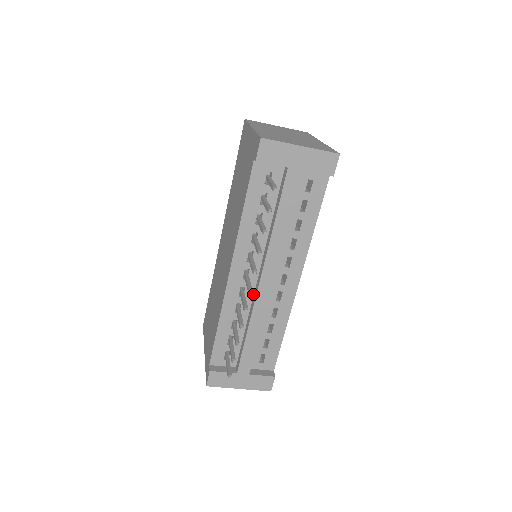
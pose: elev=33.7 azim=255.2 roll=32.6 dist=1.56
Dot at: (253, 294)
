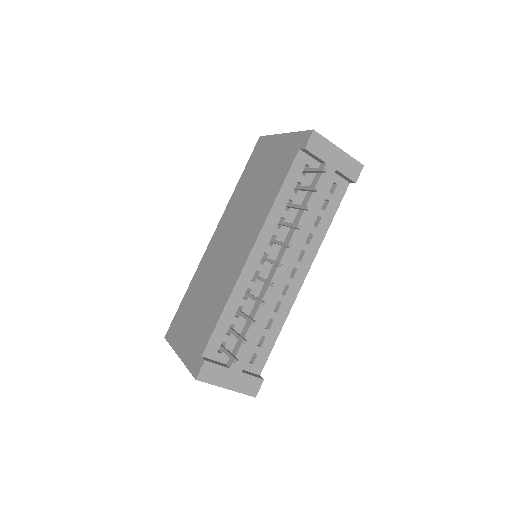
Dot at: occluded
